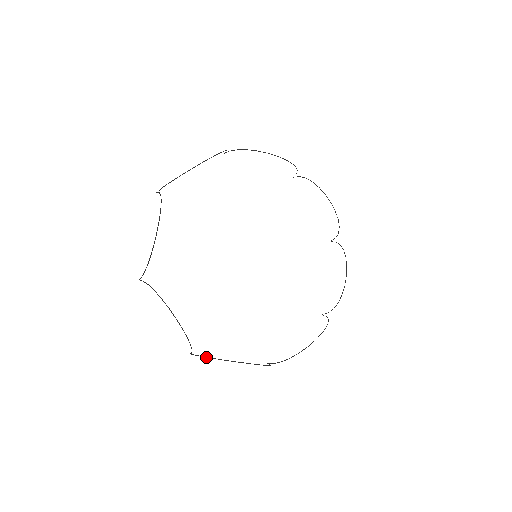
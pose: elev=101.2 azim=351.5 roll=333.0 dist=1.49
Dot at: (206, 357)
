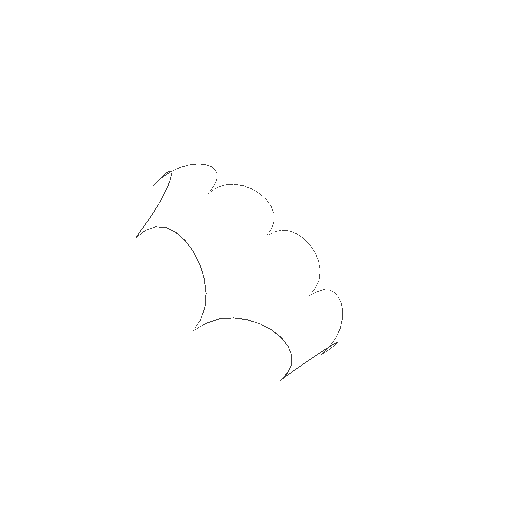
Dot at: (223, 318)
